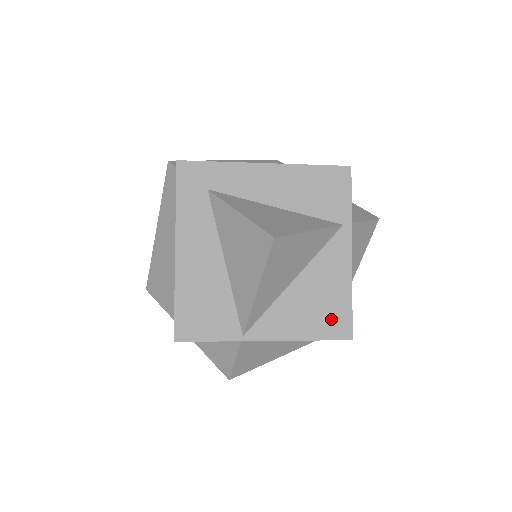
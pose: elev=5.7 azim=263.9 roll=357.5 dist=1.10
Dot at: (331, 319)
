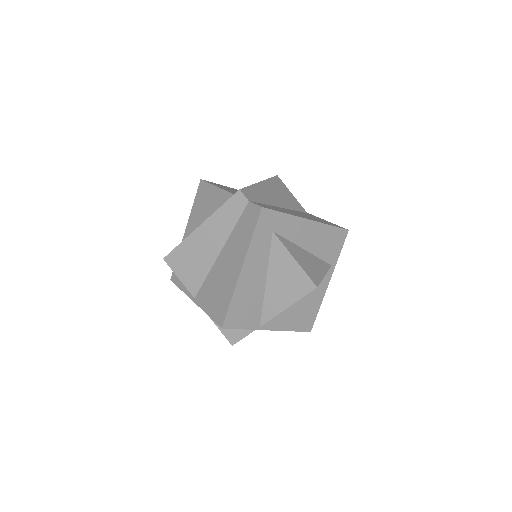
Dot at: (306, 320)
